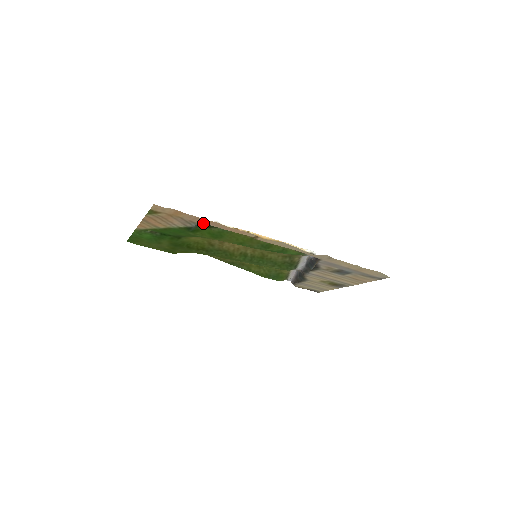
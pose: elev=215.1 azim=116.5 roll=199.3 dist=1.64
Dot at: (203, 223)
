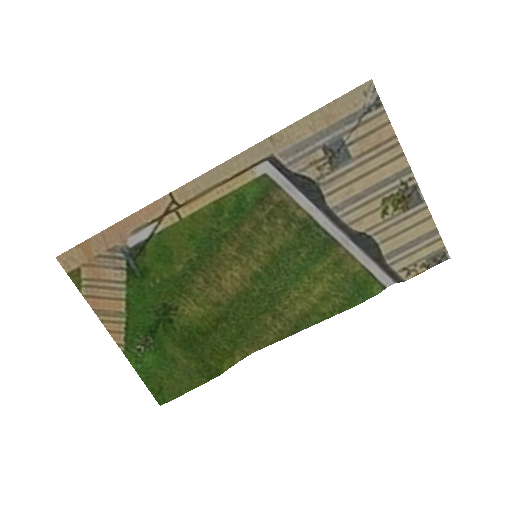
Dot at: (119, 239)
